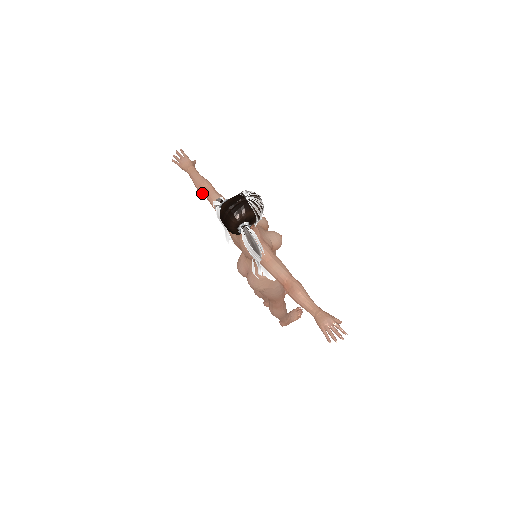
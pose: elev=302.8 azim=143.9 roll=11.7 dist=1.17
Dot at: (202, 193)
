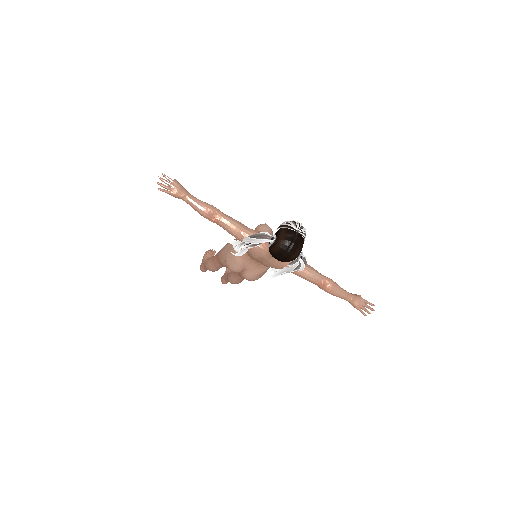
Dot at: (212, 220)
